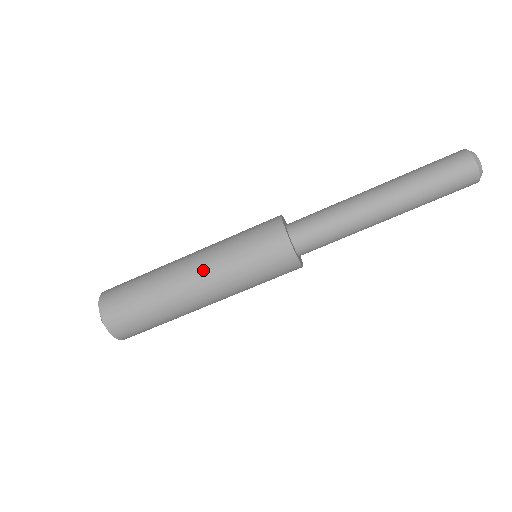
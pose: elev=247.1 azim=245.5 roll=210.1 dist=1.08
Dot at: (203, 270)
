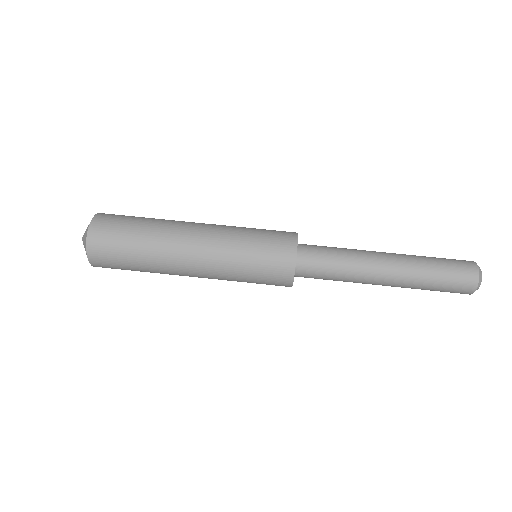
Dot at: (206, 240)
